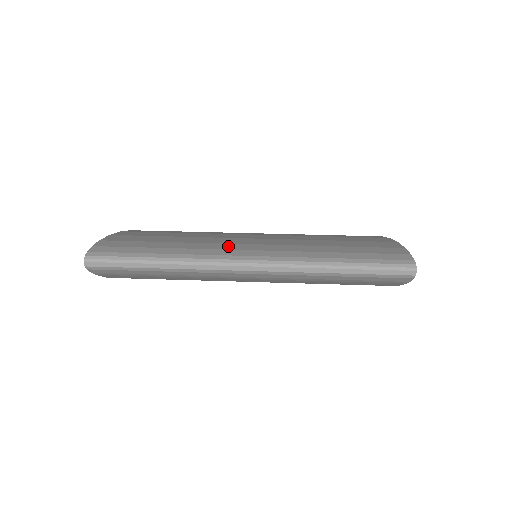
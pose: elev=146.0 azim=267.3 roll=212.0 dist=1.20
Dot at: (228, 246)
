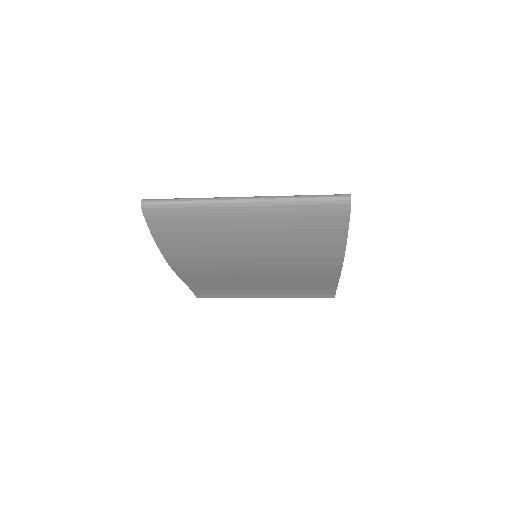
Dot at: occluded
